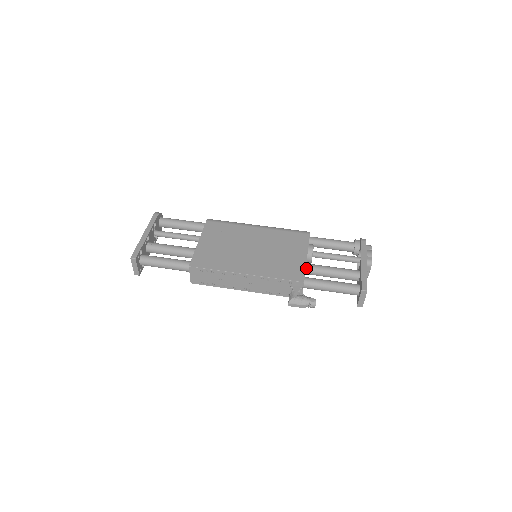
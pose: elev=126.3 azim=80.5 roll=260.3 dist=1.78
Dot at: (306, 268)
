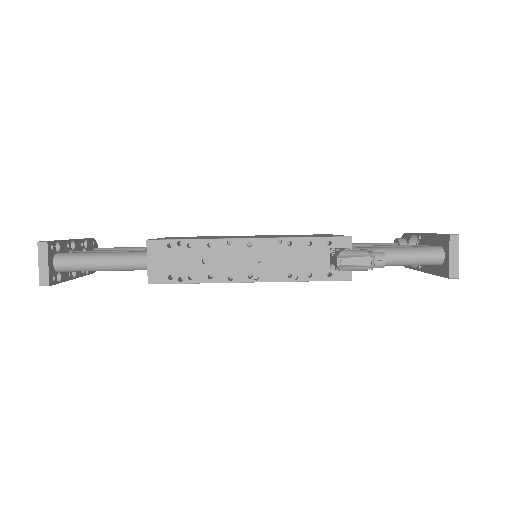
Dot at: occluded
